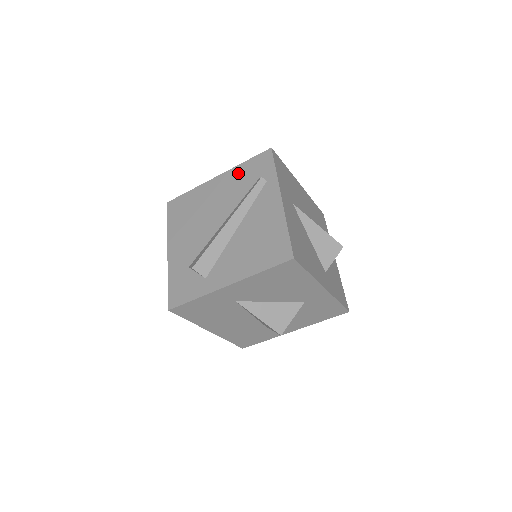
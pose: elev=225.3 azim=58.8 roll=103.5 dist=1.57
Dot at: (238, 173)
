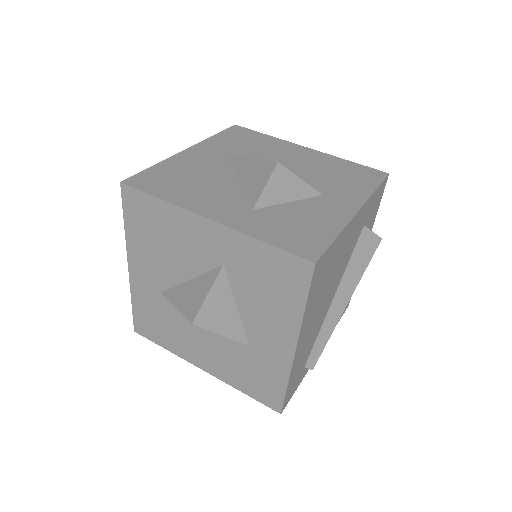
Dot at: occluded
